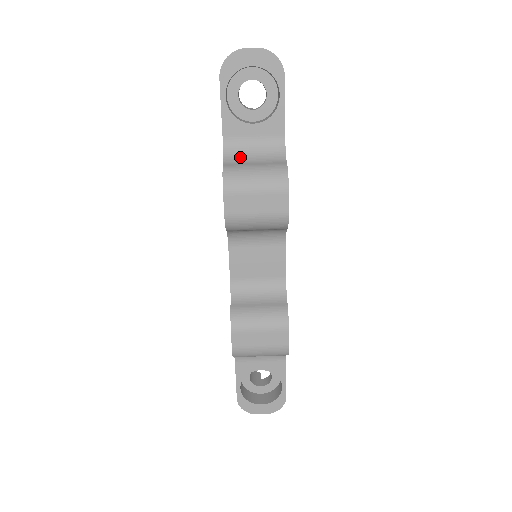
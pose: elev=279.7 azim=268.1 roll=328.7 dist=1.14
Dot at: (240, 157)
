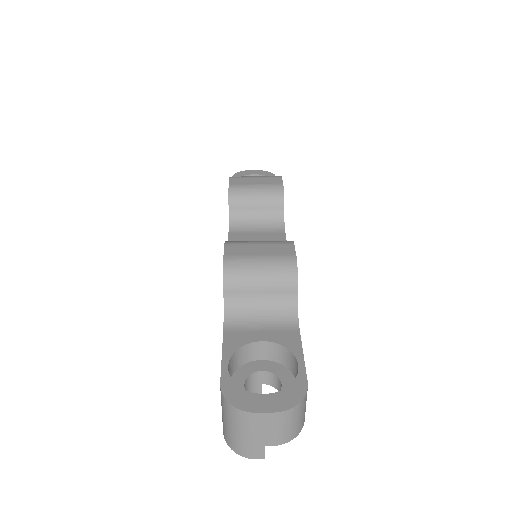
Dot at: occluded
